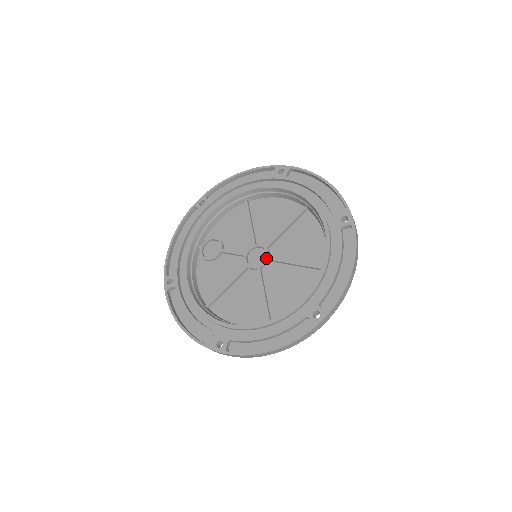
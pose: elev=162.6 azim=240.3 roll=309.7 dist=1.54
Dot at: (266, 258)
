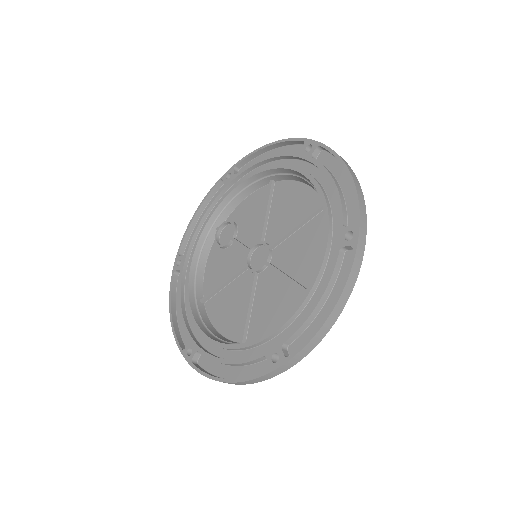
Dot at: (264, 262)
